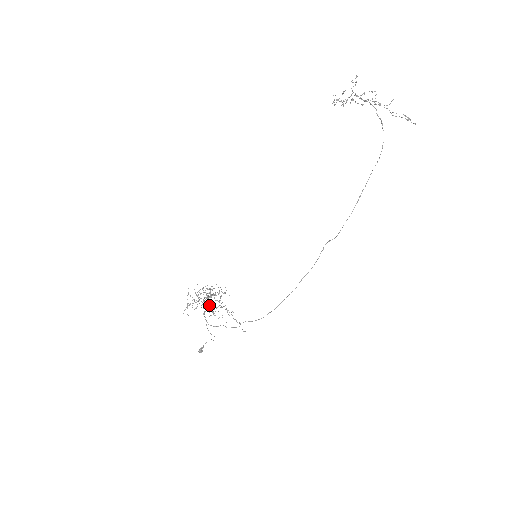
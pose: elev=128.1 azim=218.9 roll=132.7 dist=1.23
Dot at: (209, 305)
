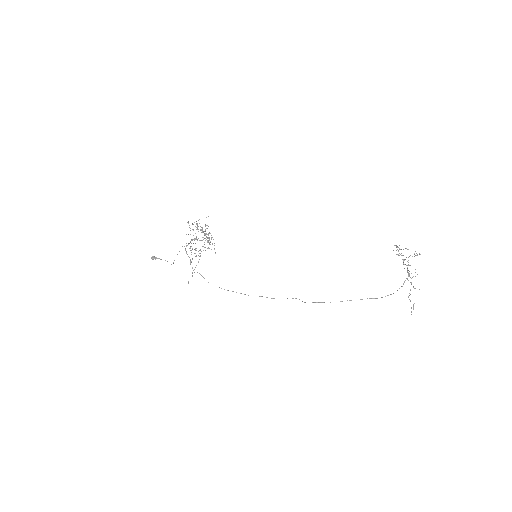
Dot at: occluded
